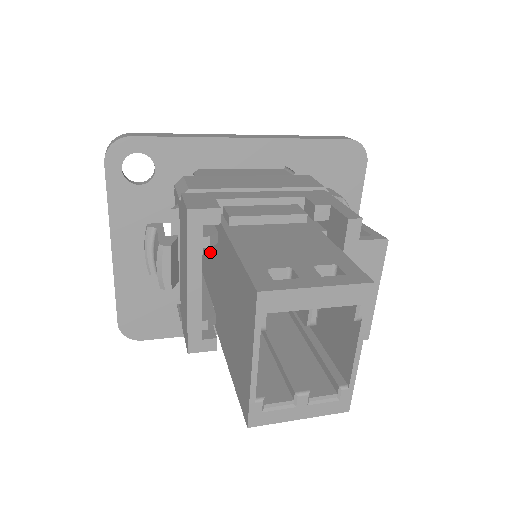
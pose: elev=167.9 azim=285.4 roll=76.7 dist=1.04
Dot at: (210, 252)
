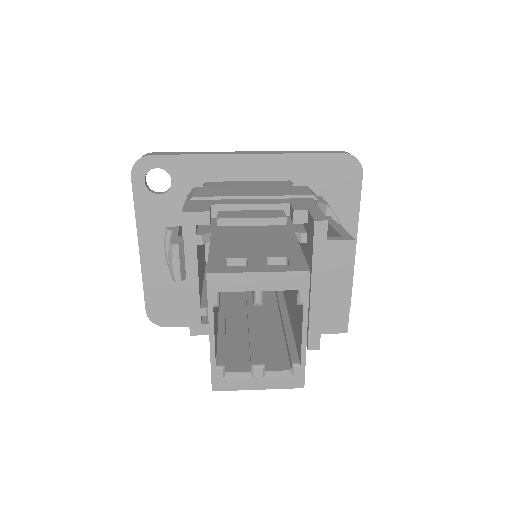
Dot at: occluded
